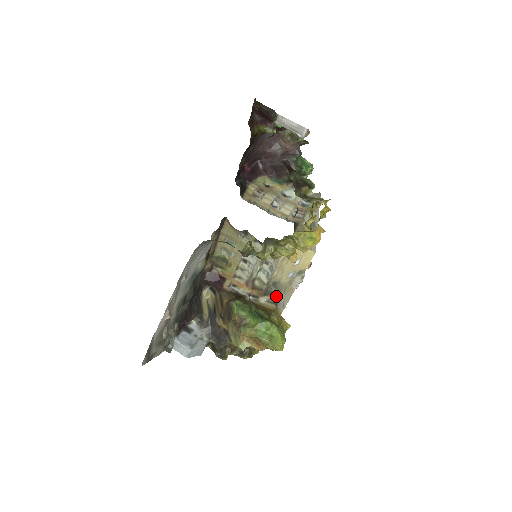
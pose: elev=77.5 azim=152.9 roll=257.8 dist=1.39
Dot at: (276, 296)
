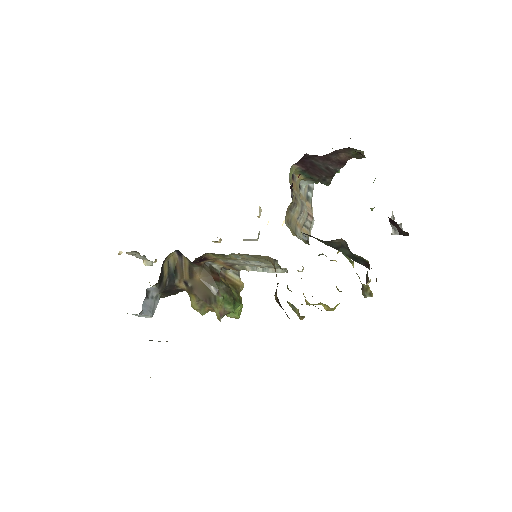
Dot at: occluded
